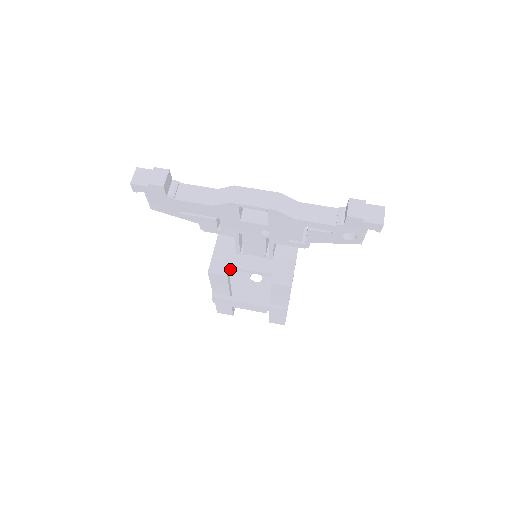
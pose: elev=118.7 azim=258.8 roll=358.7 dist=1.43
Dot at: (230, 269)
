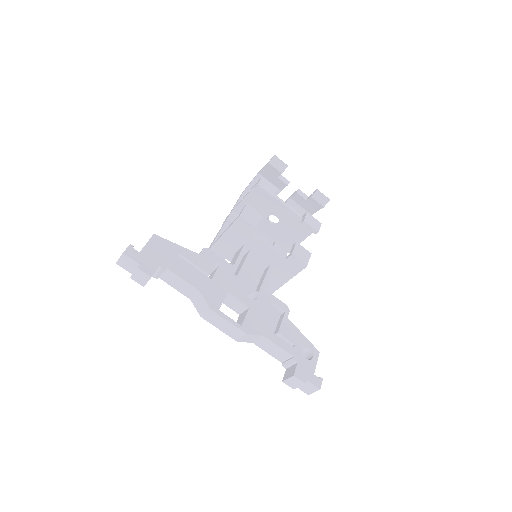
Dot at: occluded
